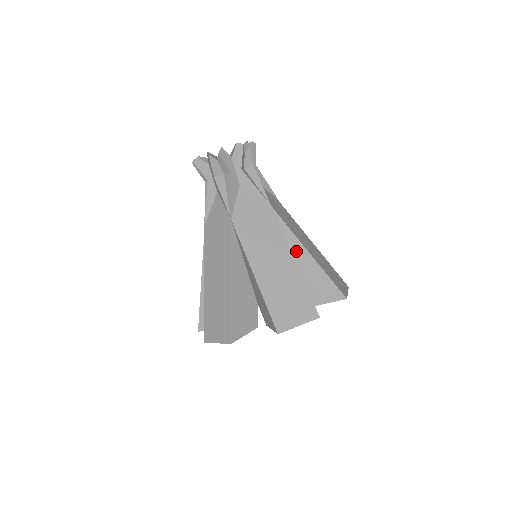
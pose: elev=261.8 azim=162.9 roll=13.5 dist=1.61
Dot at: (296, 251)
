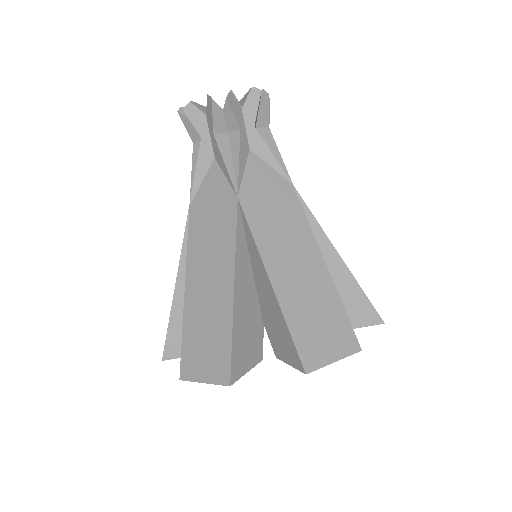
Dot at: (260, 272)
